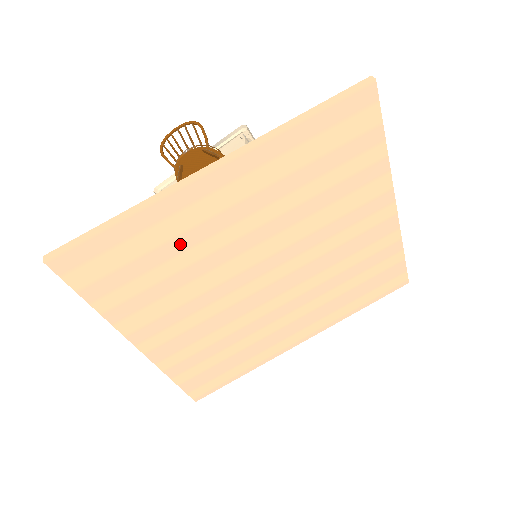
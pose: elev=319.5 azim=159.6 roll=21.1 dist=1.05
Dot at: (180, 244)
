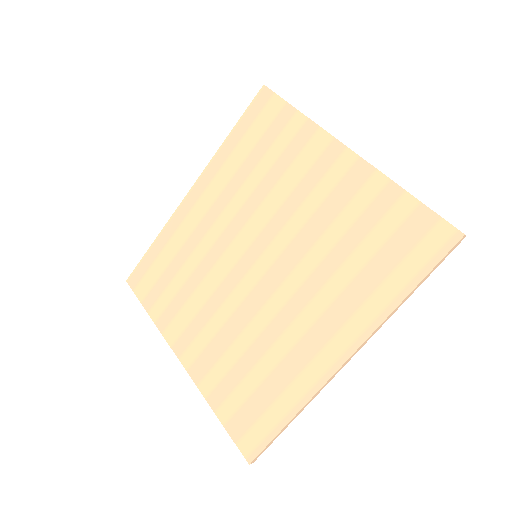
Dot at: (187, 250)
